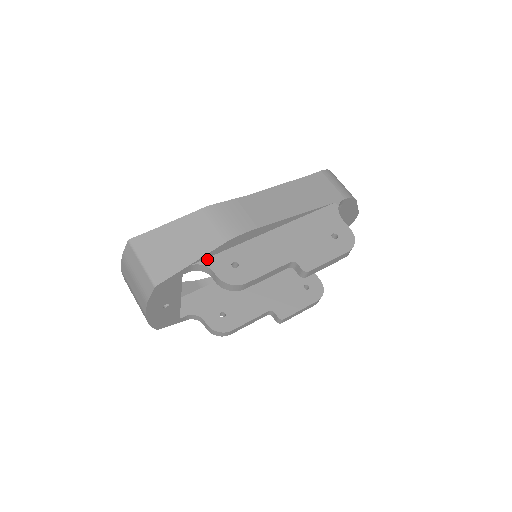
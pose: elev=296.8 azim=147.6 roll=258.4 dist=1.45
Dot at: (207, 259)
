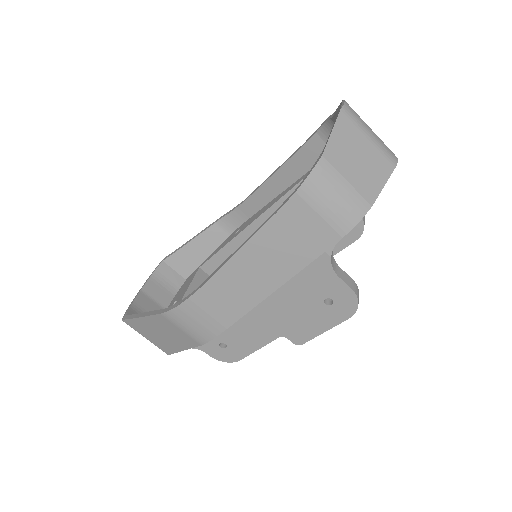
Dot at: occluded
